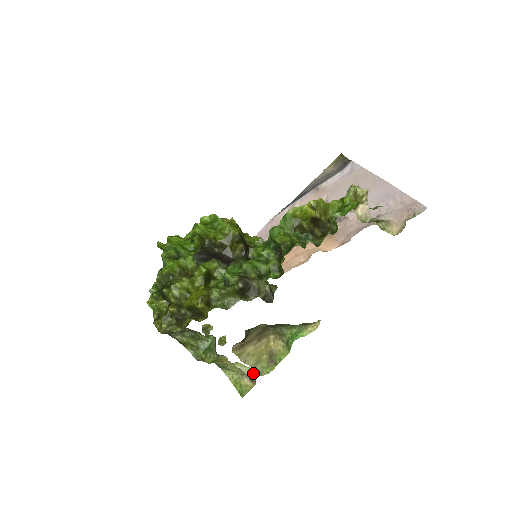
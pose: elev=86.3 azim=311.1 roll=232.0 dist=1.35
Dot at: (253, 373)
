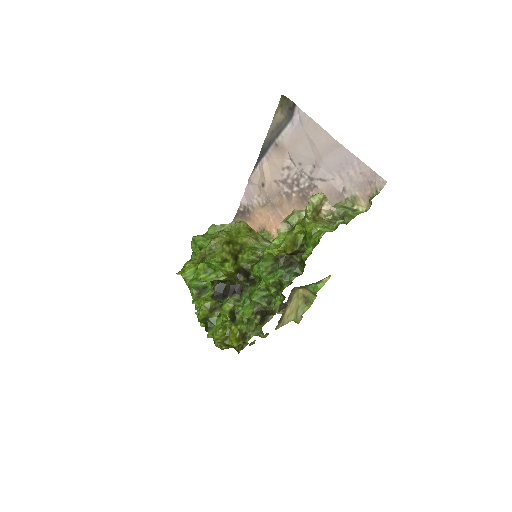
Dot at: occluded
